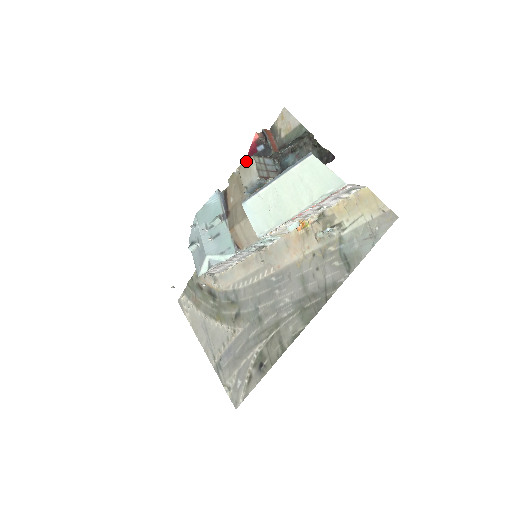
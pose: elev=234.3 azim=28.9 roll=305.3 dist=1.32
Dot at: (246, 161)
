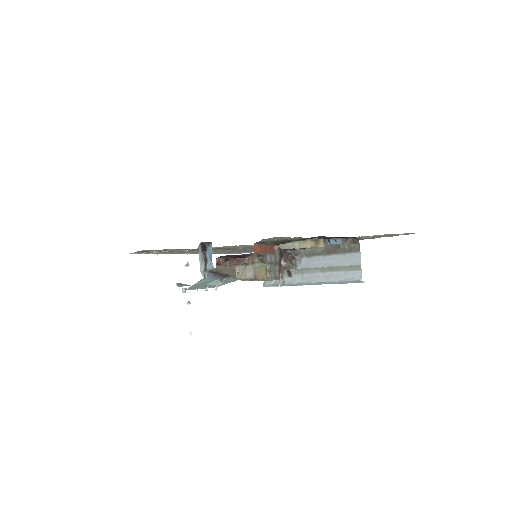
Dot at: occluded
